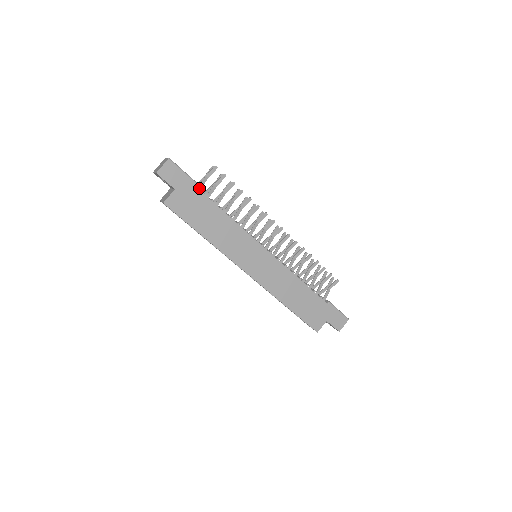
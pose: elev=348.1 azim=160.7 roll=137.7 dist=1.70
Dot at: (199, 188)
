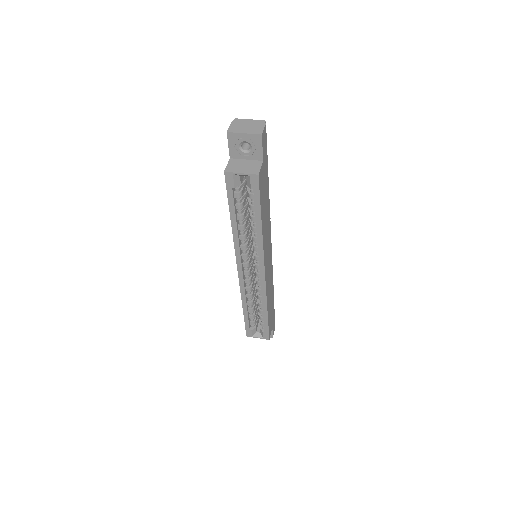
Dot at: occluded
